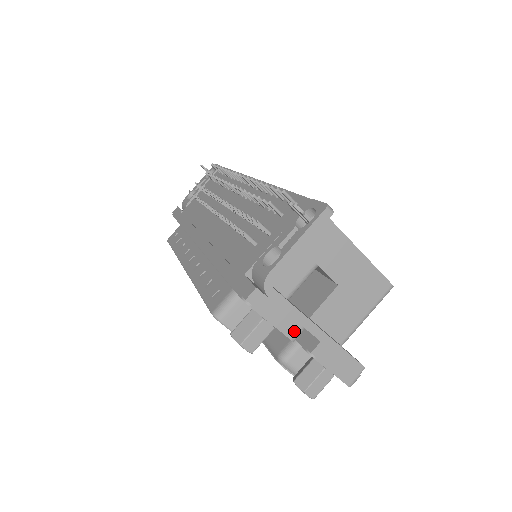
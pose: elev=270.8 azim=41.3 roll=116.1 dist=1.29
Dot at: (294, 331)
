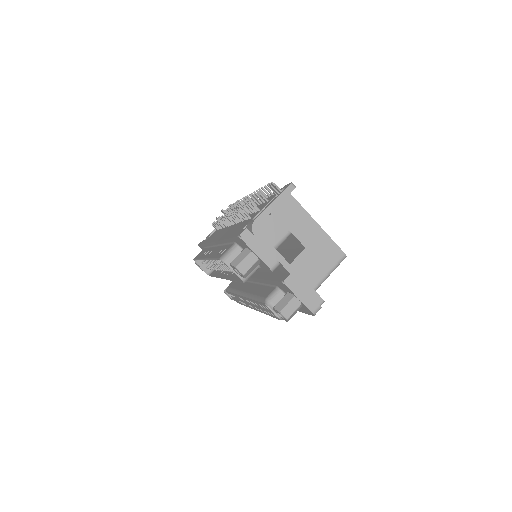
Dot at: (272, 263)
